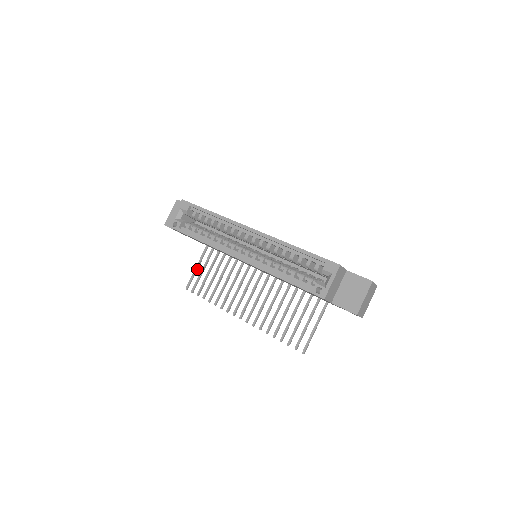
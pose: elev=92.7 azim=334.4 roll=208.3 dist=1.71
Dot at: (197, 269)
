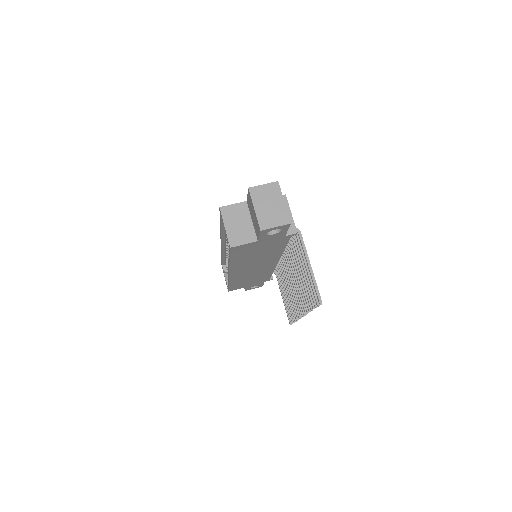
Dot at: occluded
